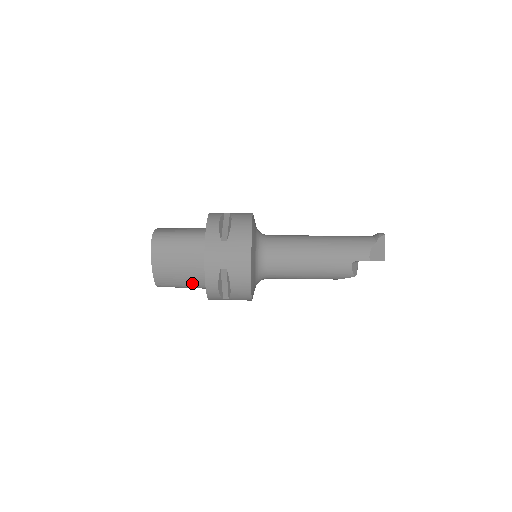
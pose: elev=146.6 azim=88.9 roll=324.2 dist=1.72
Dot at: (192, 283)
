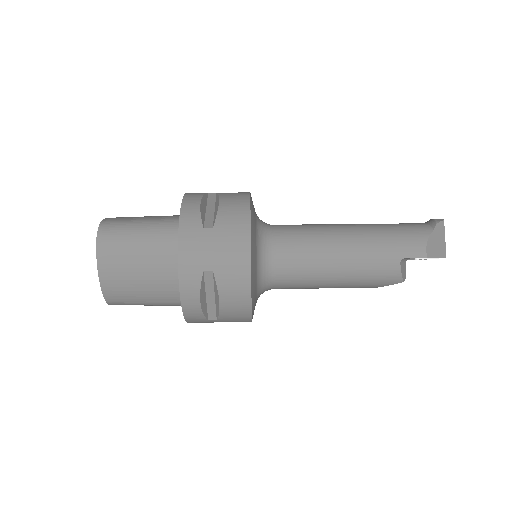
Dot at: (161, 297)
